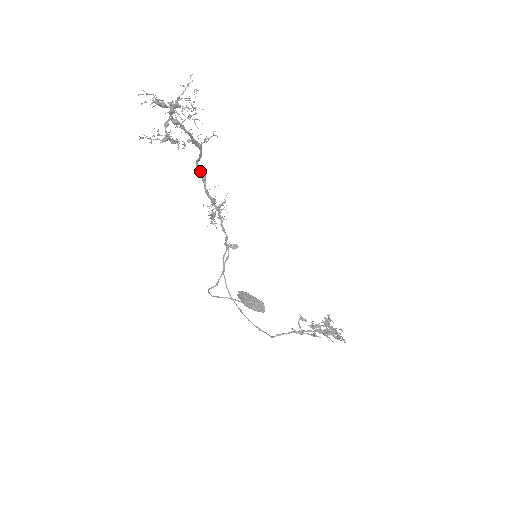
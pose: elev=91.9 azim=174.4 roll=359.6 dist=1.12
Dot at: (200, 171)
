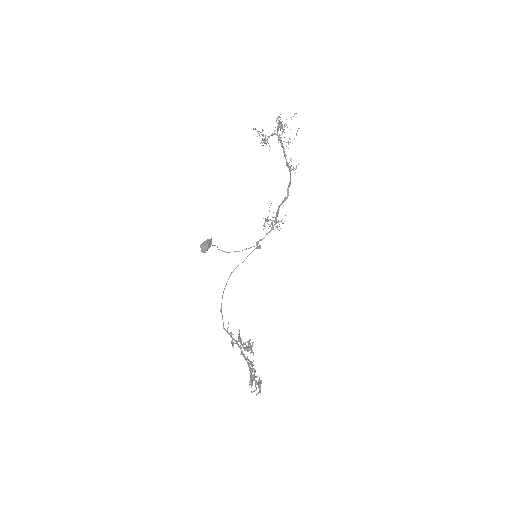
Dot at: (287, 193)
